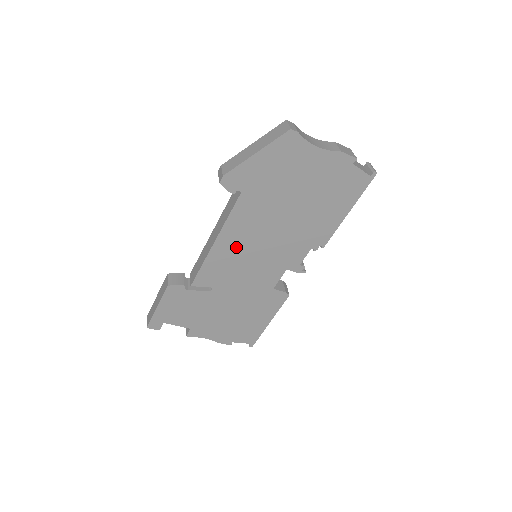
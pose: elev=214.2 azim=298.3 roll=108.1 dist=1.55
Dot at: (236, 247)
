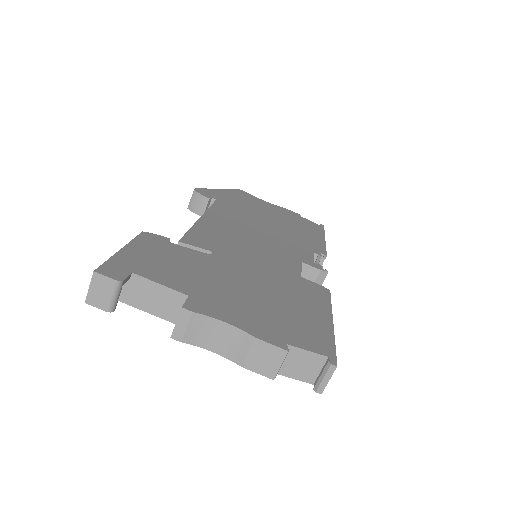
Dot at: (228, 228)
